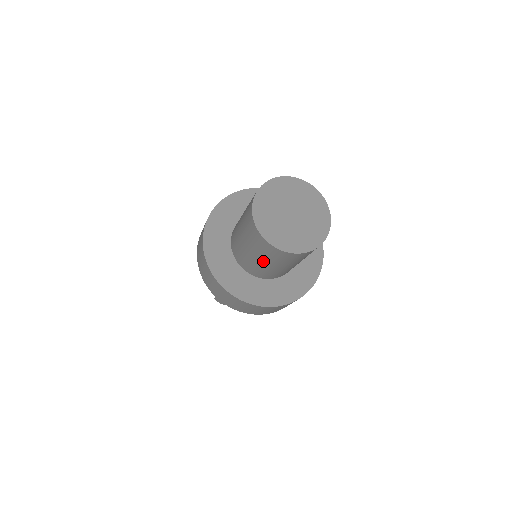
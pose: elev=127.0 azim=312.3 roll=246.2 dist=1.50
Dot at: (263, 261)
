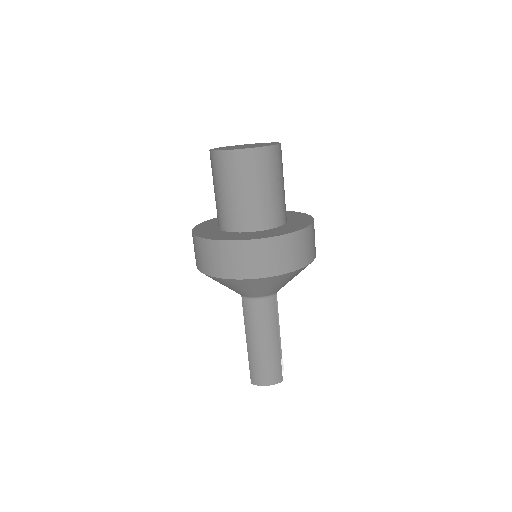
Dot at: (228, 189)
